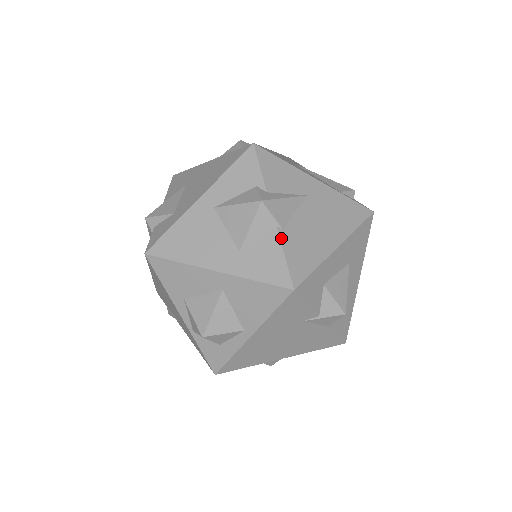
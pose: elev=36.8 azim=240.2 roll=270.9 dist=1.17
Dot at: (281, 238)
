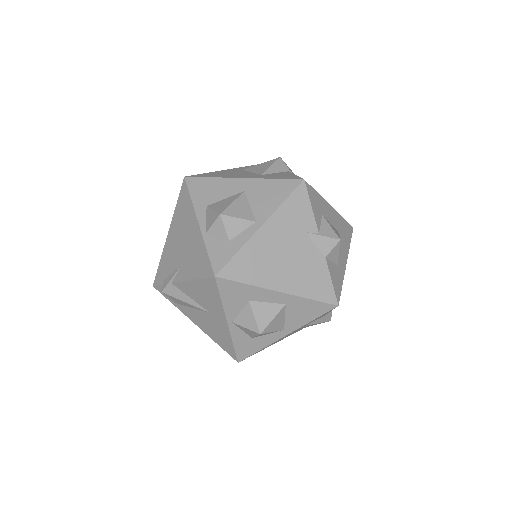
Dot at: occluded
